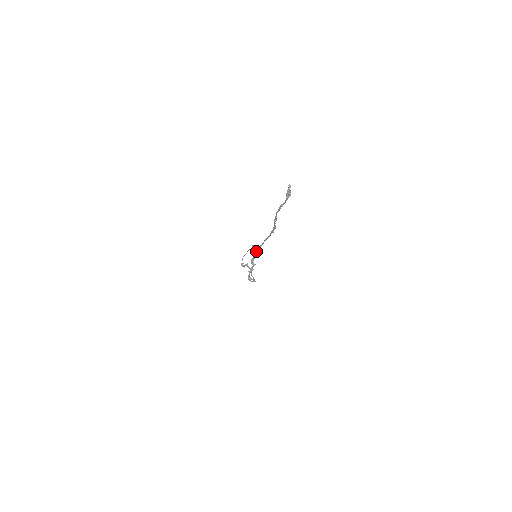
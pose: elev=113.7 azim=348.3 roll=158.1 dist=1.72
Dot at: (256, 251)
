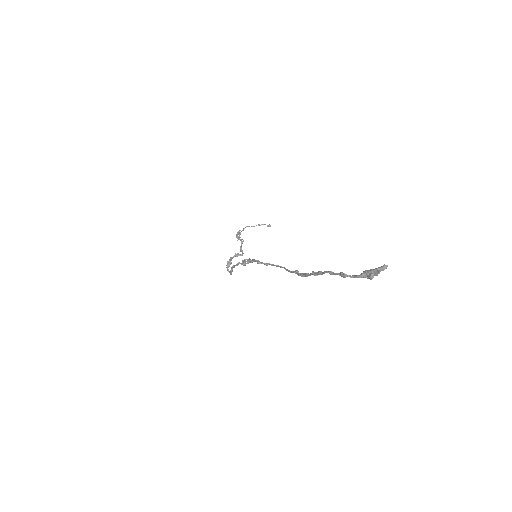
Dot at: (259, 262)
